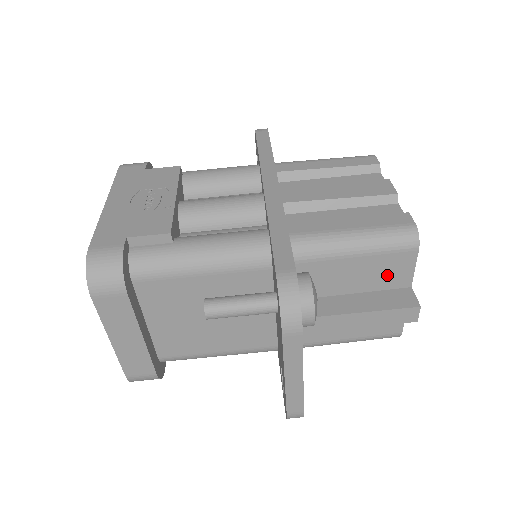
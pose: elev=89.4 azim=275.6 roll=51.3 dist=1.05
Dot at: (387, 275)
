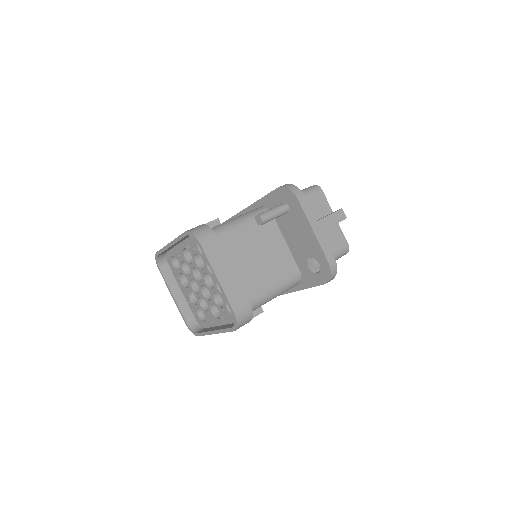
Dot at: (320, 208)
